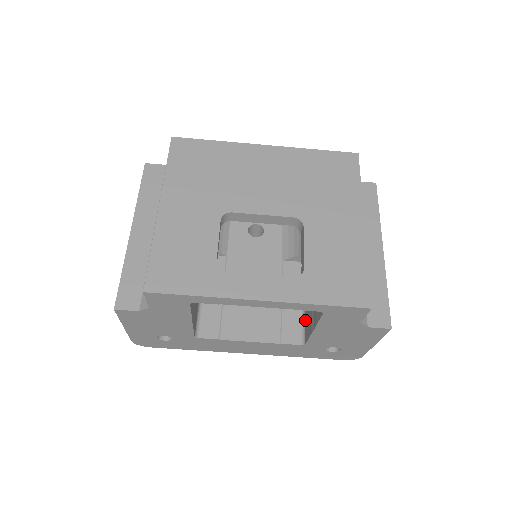
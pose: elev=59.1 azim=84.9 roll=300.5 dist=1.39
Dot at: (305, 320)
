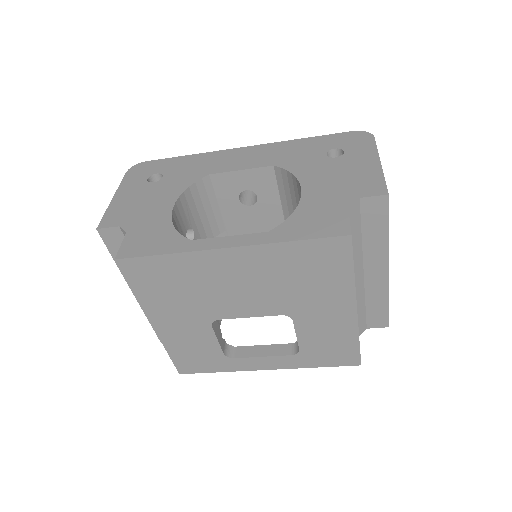
Dot at: occluded
